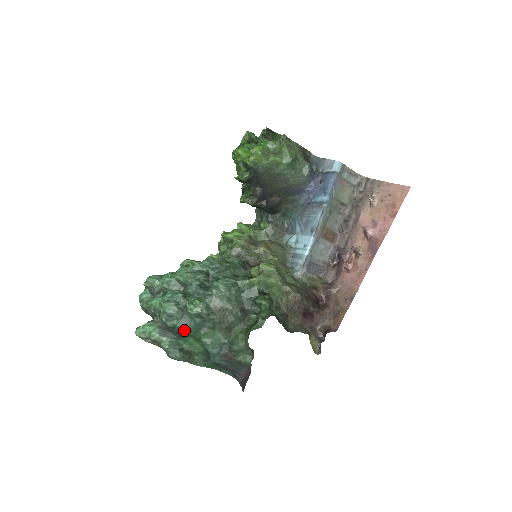
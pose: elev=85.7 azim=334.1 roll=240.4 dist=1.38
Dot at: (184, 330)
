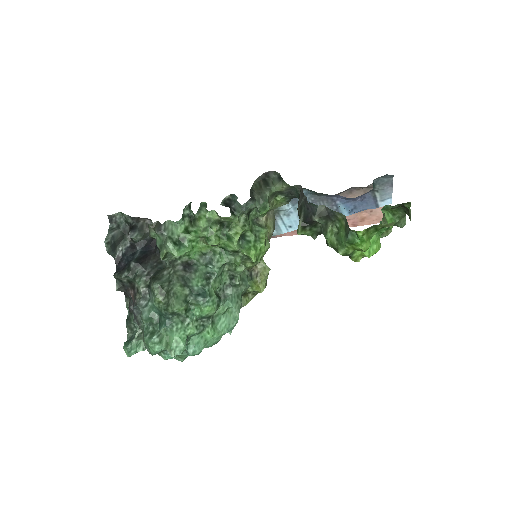
Dot at: occluded
